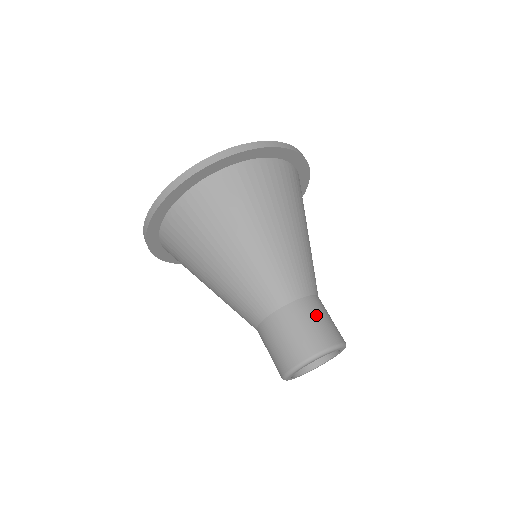
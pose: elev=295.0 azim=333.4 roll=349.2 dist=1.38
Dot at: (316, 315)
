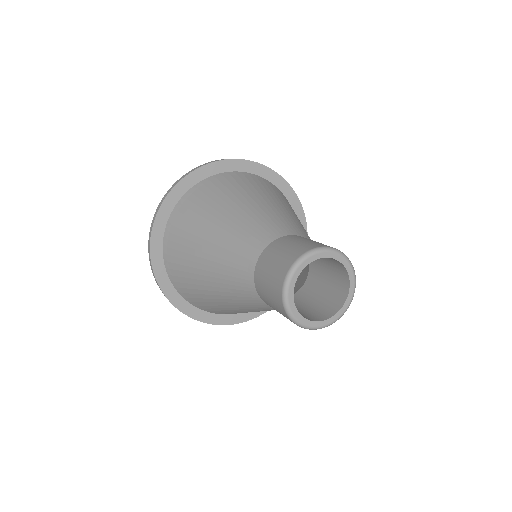
Dot at: occluded
